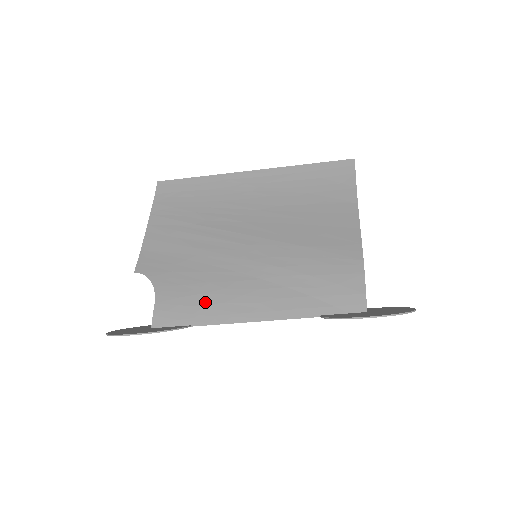
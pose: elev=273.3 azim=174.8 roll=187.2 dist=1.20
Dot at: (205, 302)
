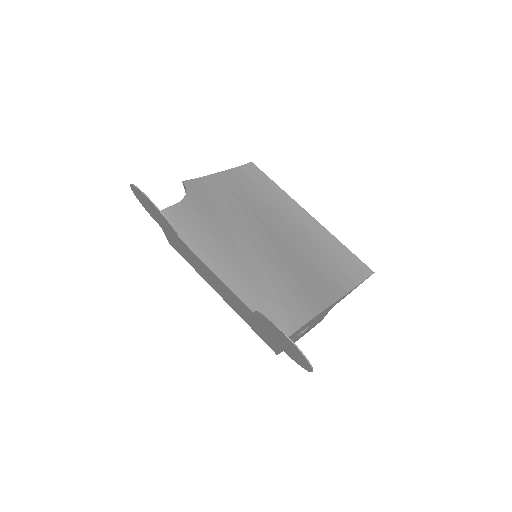
Dot at: (201, 235)
